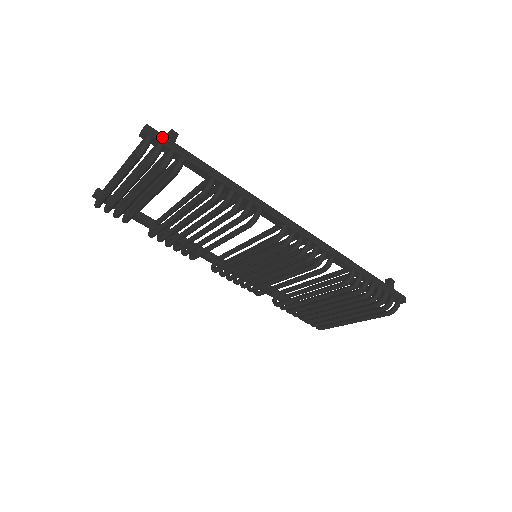
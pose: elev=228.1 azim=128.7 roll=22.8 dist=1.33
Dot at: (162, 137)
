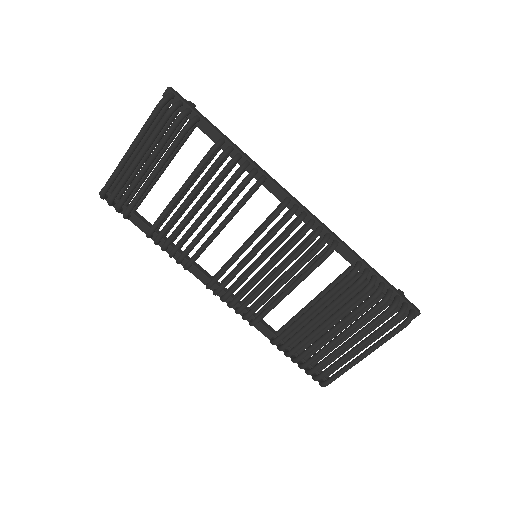
Dot at: (182, 98)
